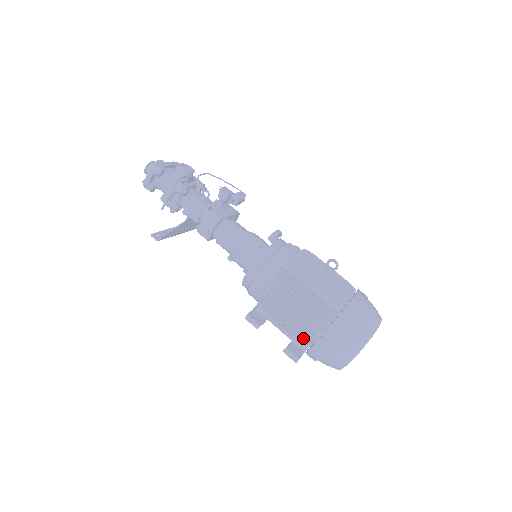
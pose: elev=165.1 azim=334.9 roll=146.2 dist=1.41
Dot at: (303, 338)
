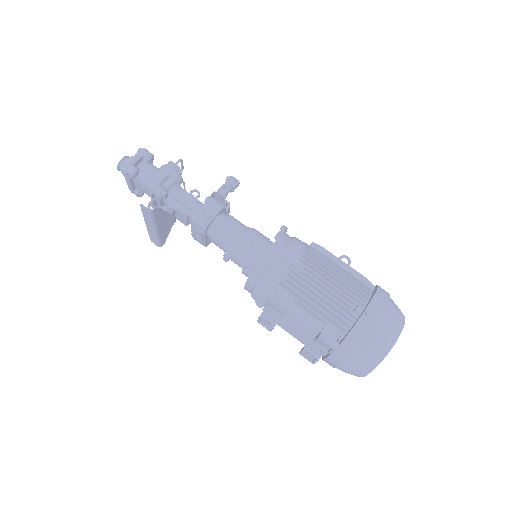
Dot at: (341, 318)
